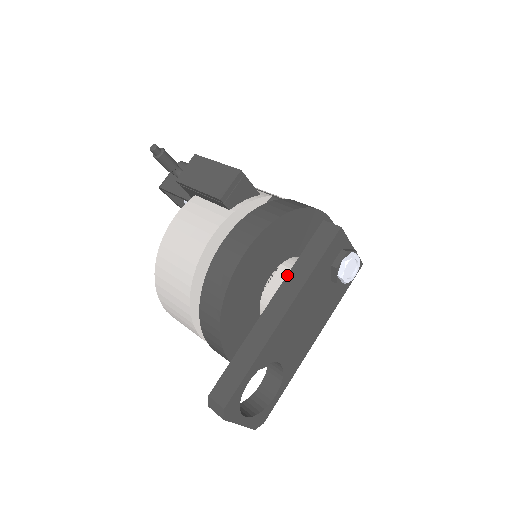
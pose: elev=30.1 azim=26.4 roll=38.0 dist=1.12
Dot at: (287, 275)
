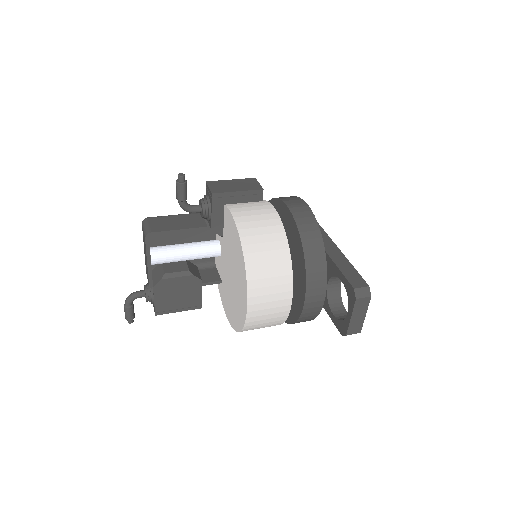
Dot at: occluded
